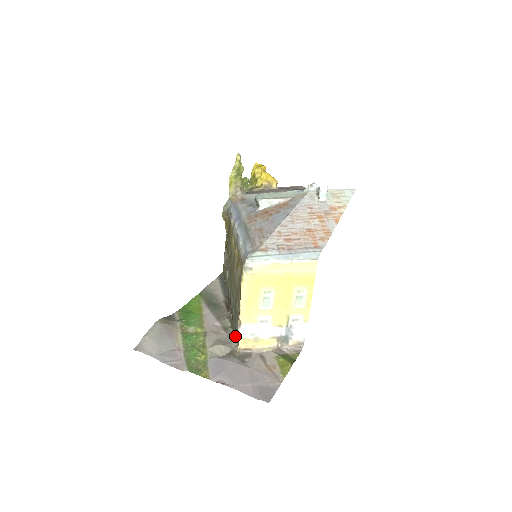
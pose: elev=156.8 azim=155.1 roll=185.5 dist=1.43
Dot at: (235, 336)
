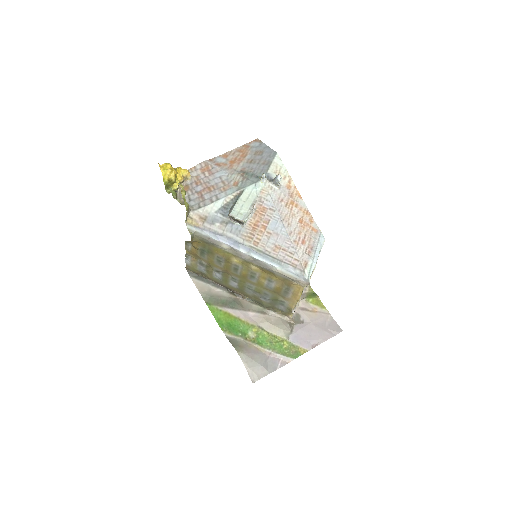
Dot at: (277, 312)
